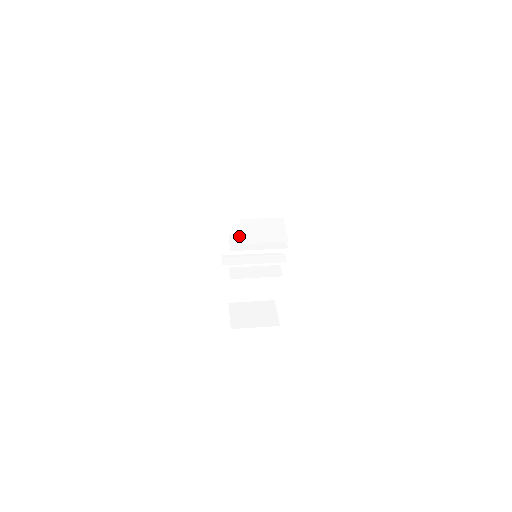
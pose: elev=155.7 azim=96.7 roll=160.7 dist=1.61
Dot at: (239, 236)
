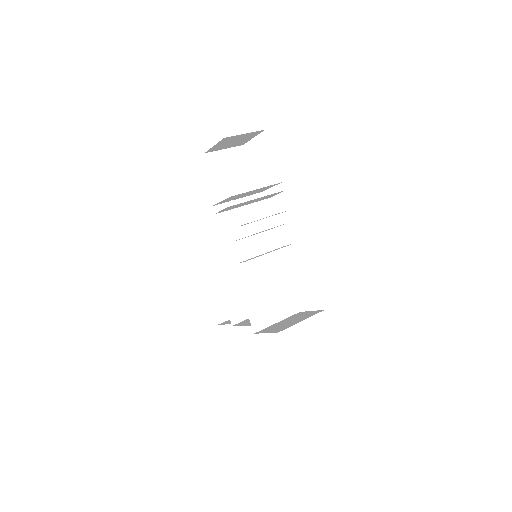
Dot at: (232, 208)
